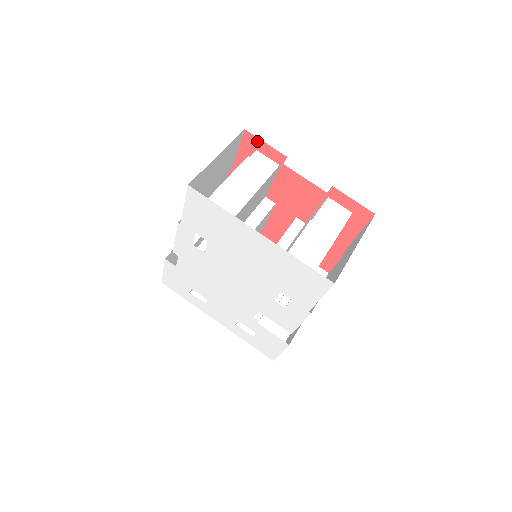
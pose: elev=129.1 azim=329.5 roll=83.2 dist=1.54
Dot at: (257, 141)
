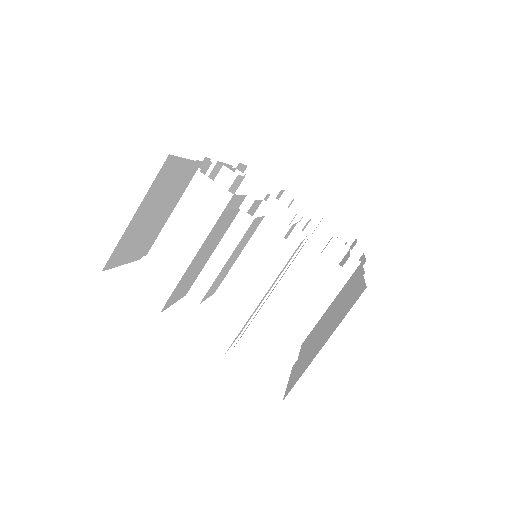
Dot at: occluded
